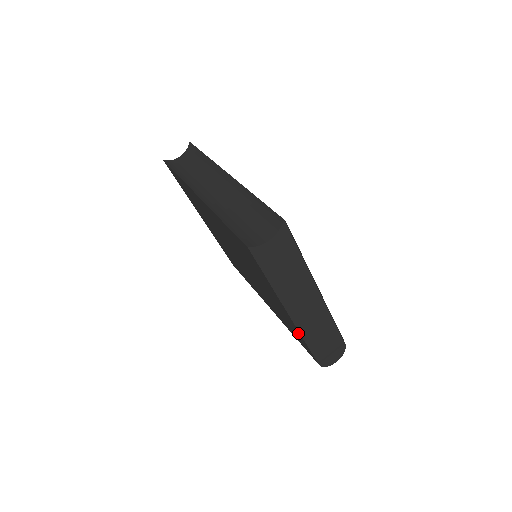
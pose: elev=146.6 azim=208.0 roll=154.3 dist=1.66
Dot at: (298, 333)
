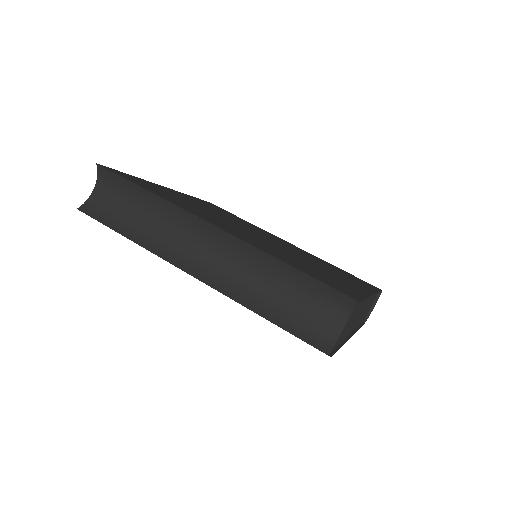
Dot at: occluded
